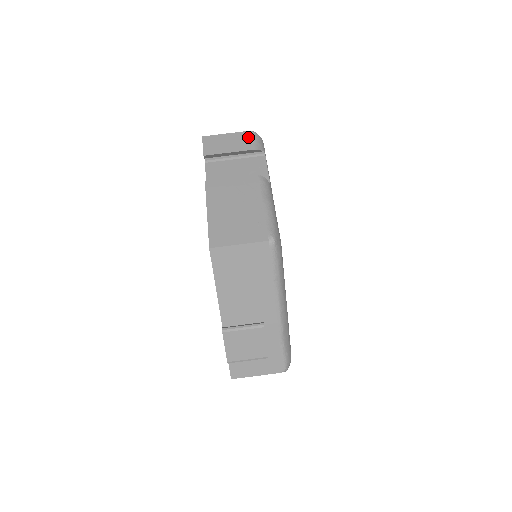
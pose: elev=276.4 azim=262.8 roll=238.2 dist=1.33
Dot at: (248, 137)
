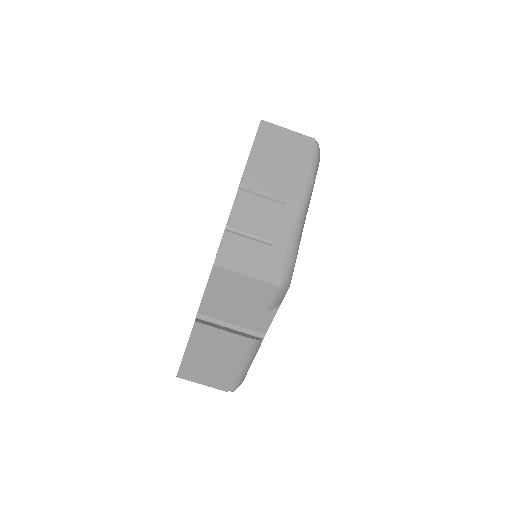
Dot at: (268, 293)
